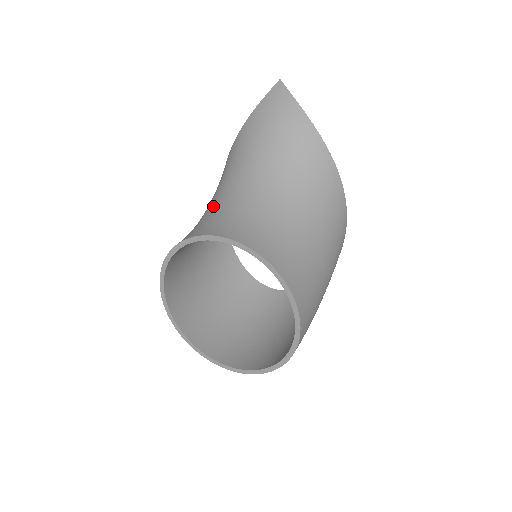
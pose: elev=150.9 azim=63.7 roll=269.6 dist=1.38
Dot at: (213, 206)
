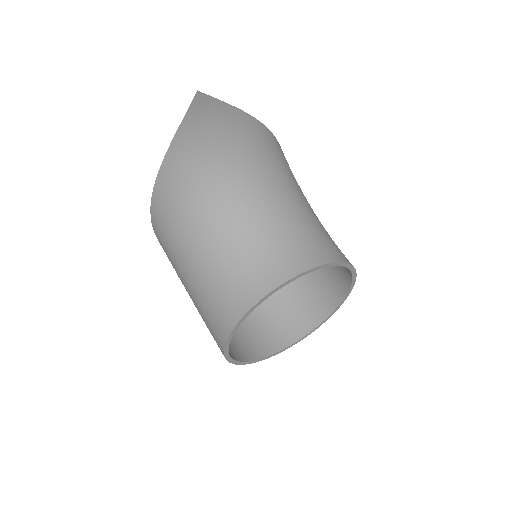
Dot at: (212, 257)
